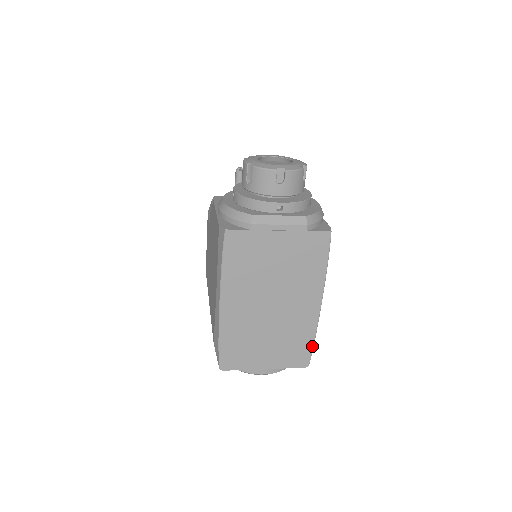
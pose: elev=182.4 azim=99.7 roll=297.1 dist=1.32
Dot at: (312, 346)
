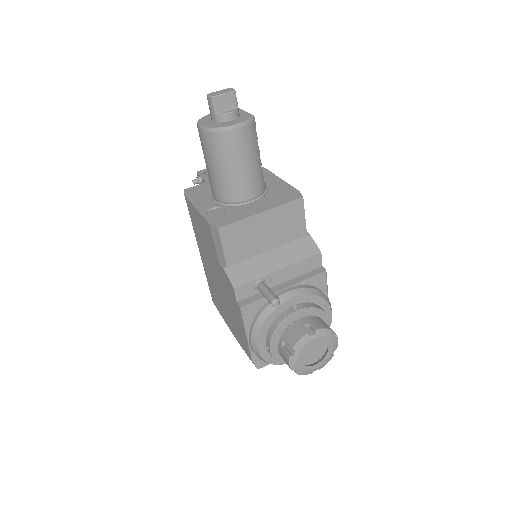
Dot at: occluded
